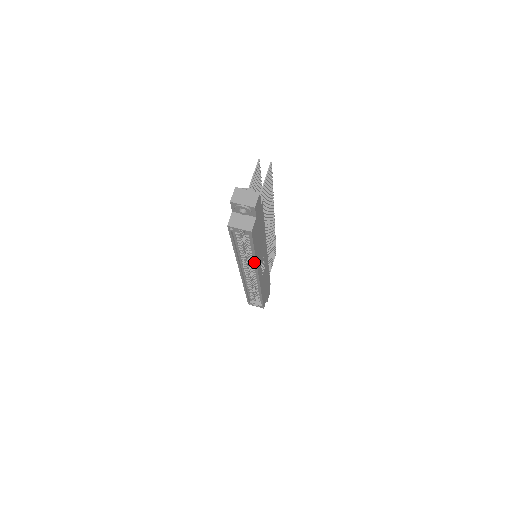
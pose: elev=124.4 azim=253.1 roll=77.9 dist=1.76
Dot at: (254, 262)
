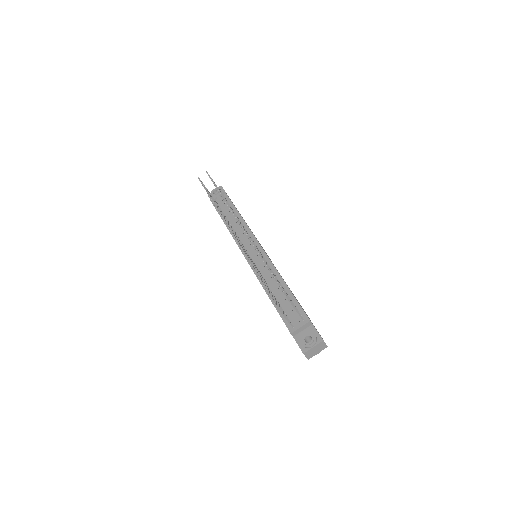
Dot at: occluded
